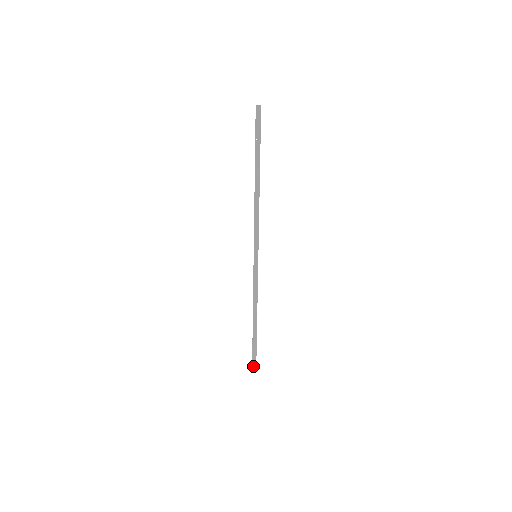
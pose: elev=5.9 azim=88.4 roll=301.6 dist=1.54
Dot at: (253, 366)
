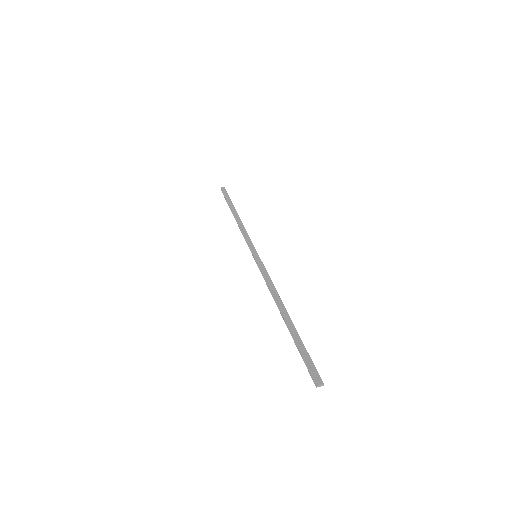
Dot at: (222, 191)
